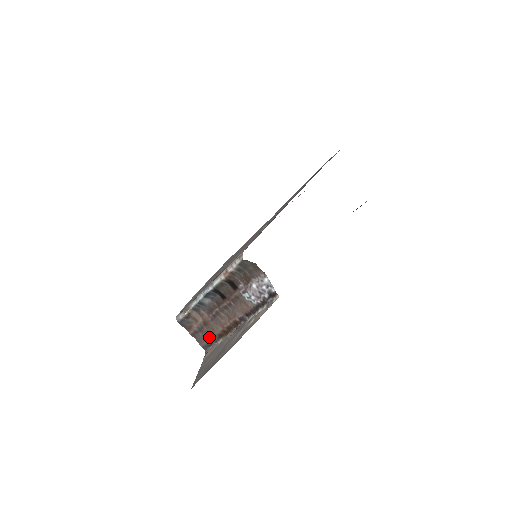
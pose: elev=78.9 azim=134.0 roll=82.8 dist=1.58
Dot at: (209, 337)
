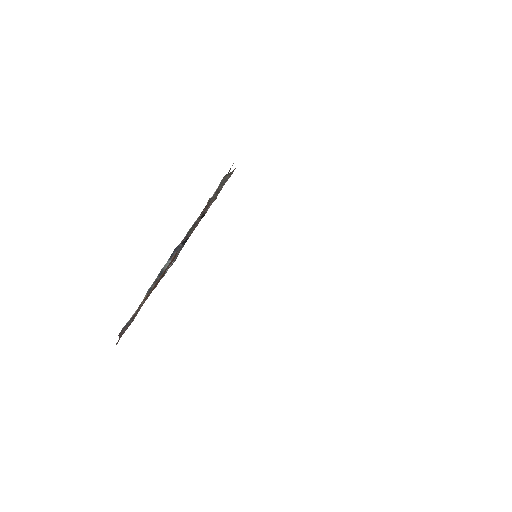
Dot at: occluded
